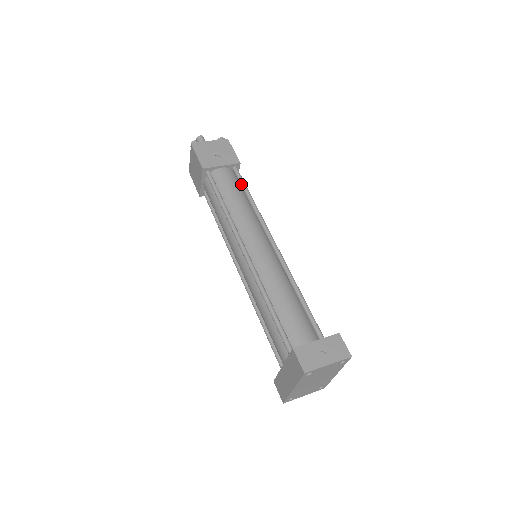
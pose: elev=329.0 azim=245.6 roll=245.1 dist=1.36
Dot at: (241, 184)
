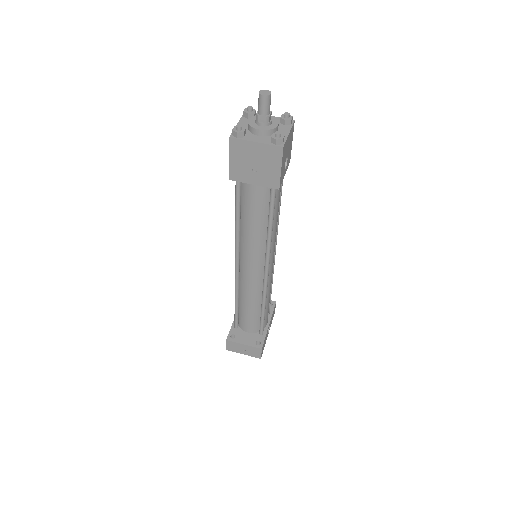
Dot at: (269, 208)
